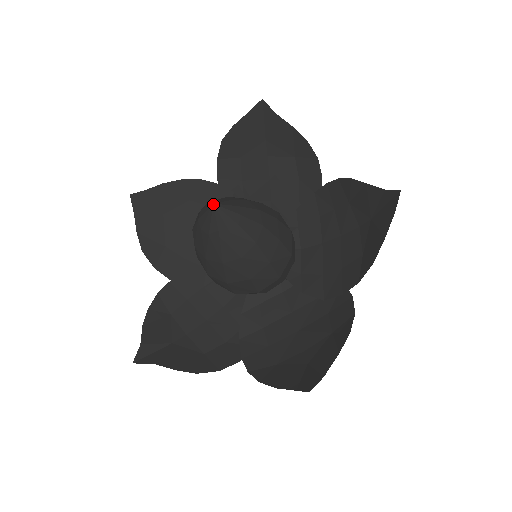
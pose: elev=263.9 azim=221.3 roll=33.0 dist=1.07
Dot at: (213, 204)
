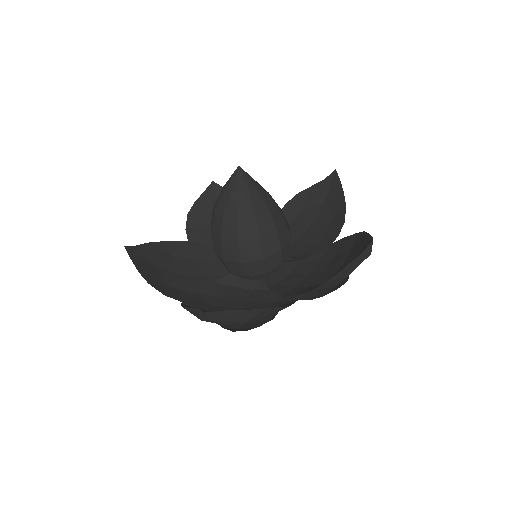
Dot at: (239, 166)
